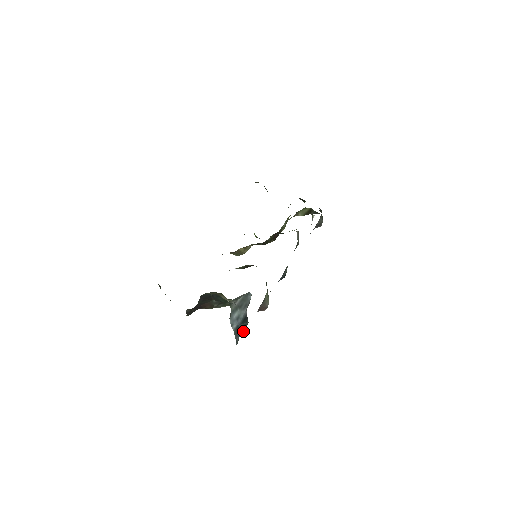
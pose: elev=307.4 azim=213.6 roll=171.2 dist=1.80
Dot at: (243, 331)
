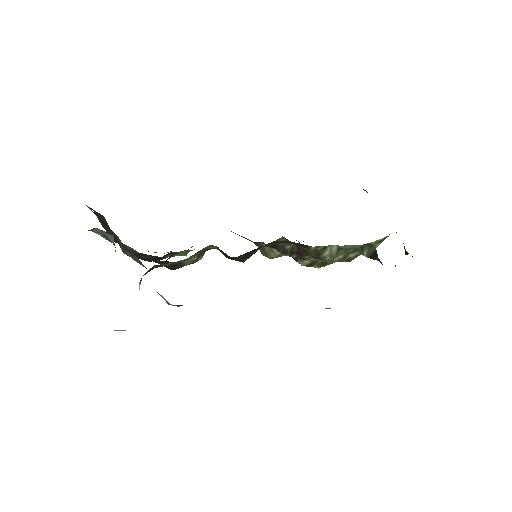
Dot at: occluded
